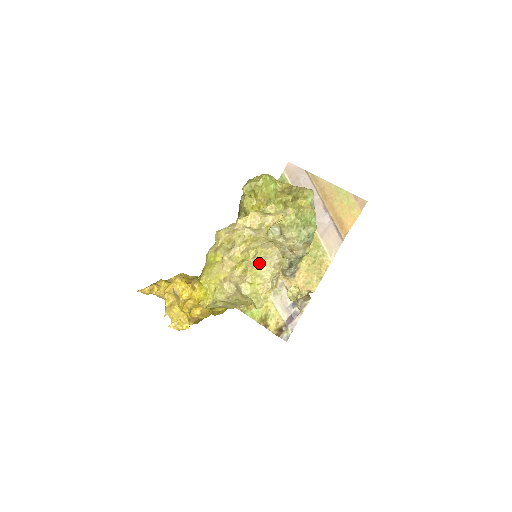
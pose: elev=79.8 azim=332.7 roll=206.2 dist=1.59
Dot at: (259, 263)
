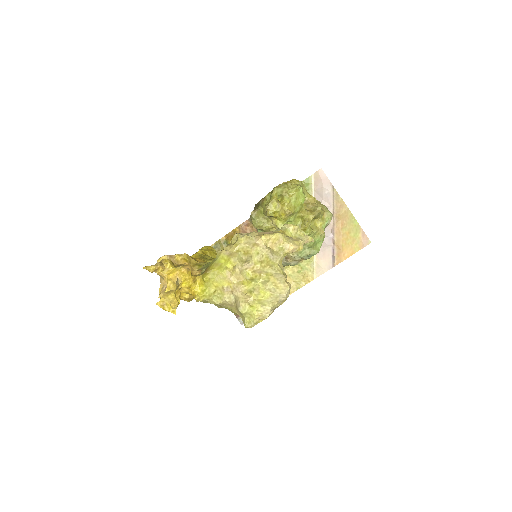
Dot at: (267, 293)
